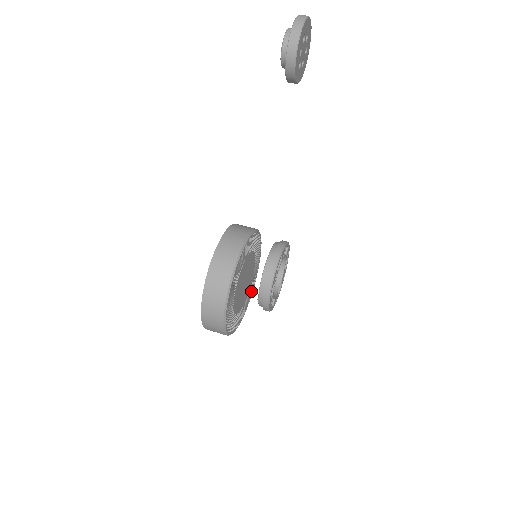
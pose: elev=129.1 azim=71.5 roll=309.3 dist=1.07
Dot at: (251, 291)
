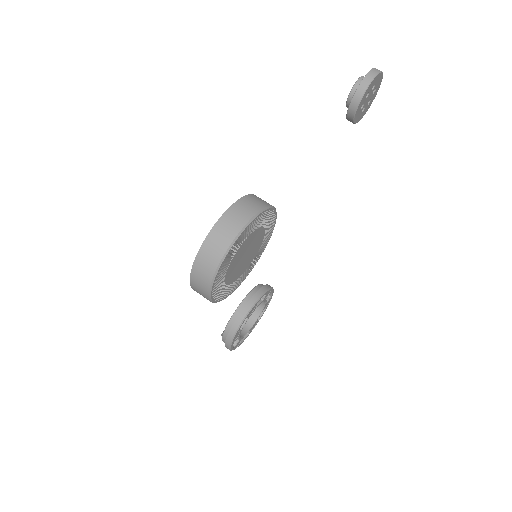
Dot at: (241, 281)
